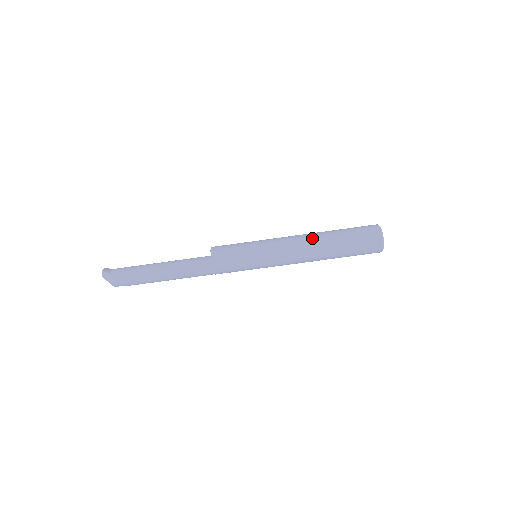
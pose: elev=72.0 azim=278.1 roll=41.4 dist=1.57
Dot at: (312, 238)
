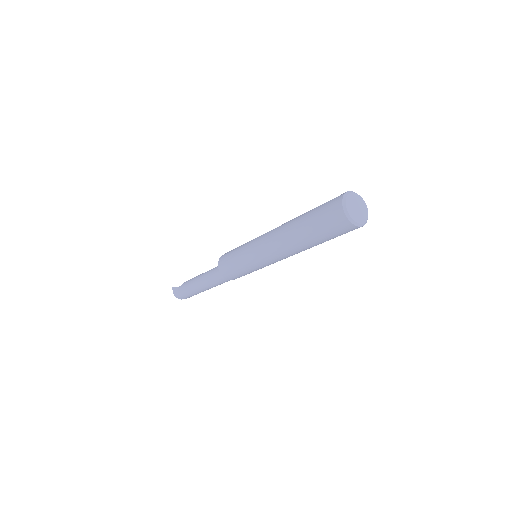
Dot at: (288, 247)
